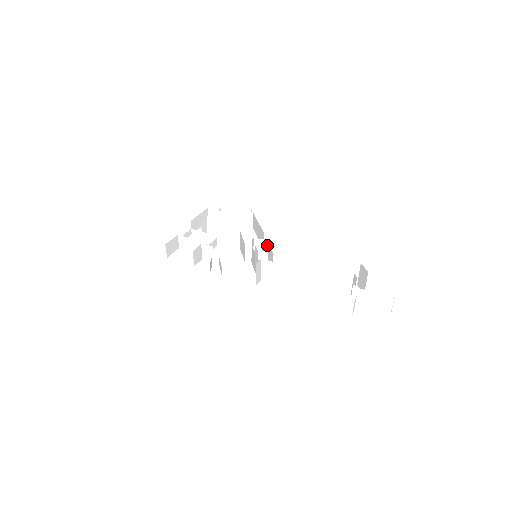
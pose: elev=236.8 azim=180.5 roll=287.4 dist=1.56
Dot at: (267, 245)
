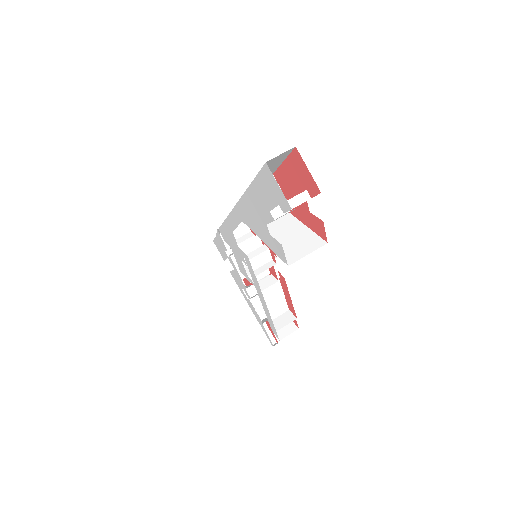
Dot at: (275, 264)
